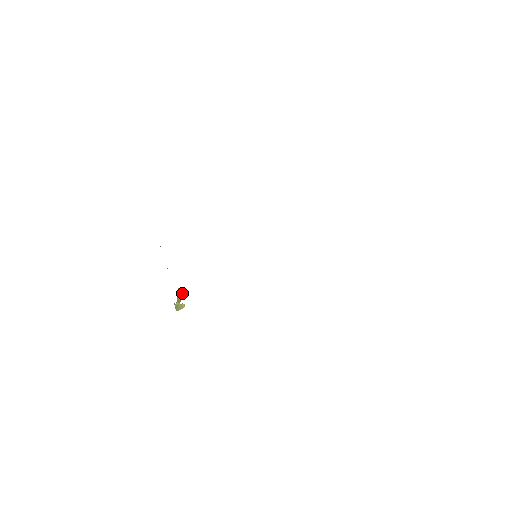
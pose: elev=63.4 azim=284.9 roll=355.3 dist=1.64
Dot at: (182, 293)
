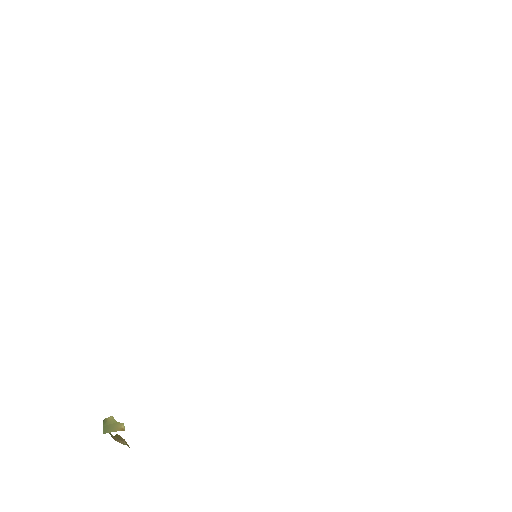
Dot at: (128, 445)
